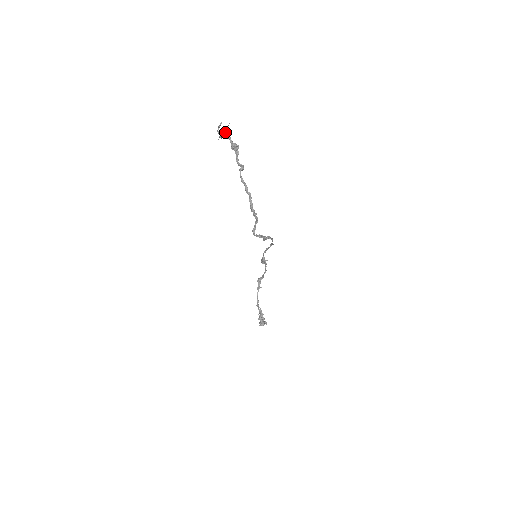
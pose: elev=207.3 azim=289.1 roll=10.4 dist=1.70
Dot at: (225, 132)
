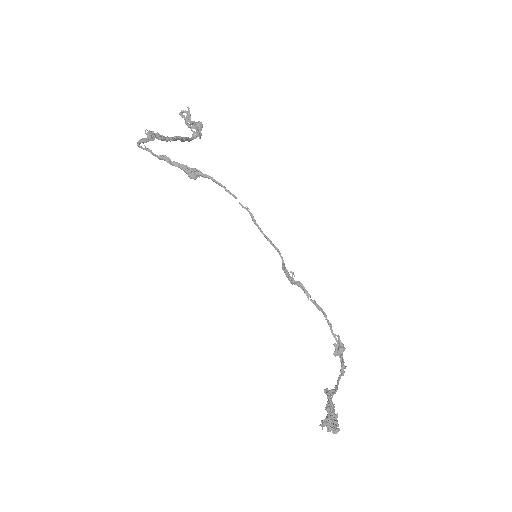
Dot at: occluded
